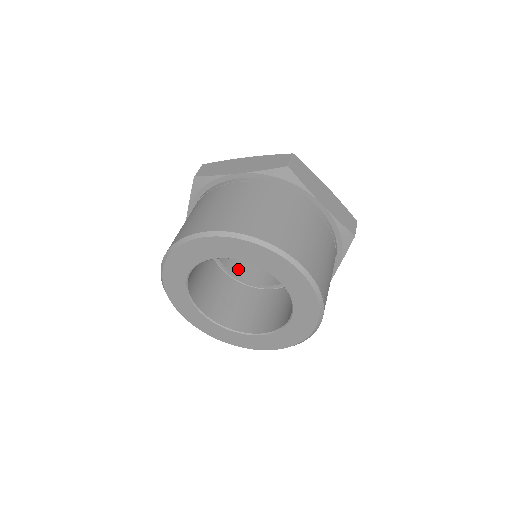
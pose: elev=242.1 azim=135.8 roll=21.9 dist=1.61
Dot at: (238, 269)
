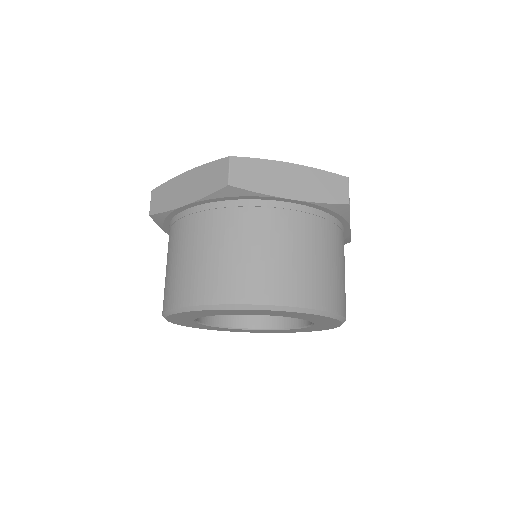
Dot at: occluded
